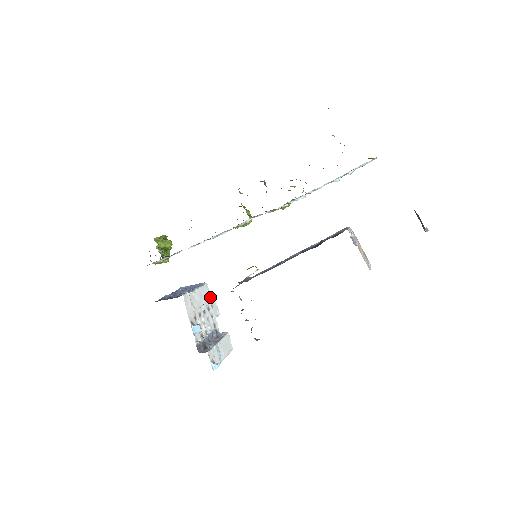
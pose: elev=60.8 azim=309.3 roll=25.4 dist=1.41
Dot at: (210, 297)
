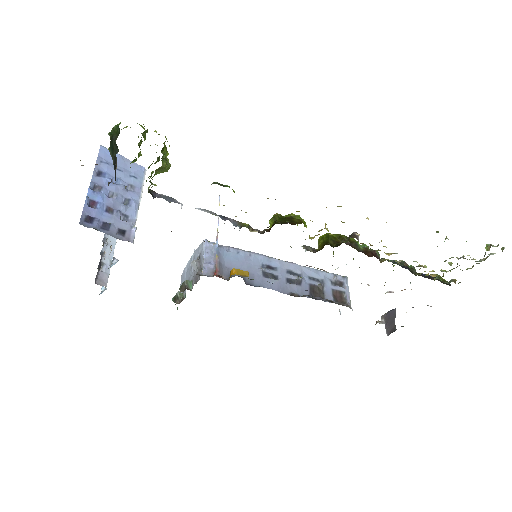
Dot at: occluded
